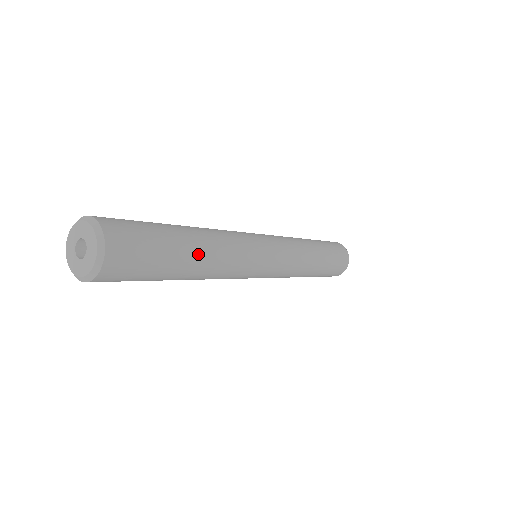
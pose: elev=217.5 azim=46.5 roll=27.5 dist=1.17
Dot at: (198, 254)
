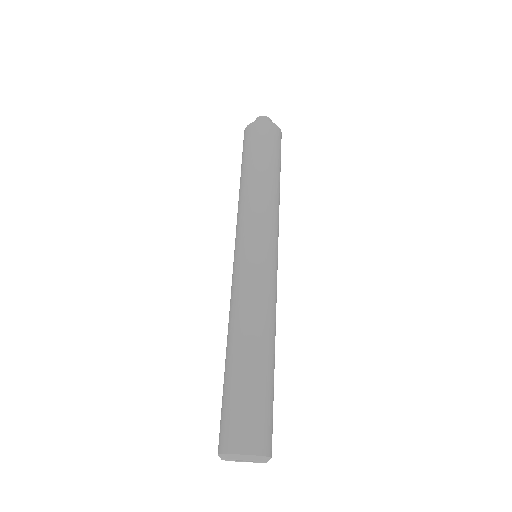
Dot at: occluded
